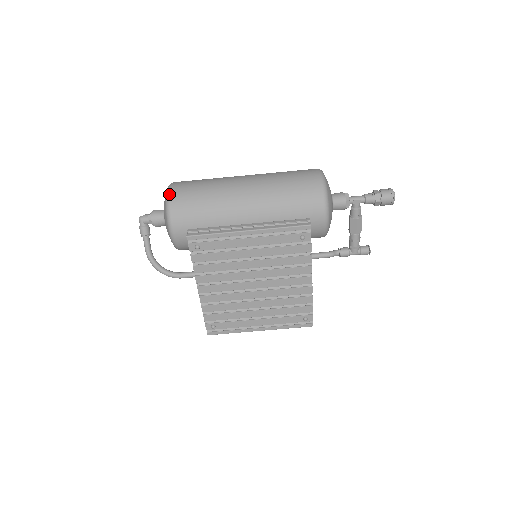
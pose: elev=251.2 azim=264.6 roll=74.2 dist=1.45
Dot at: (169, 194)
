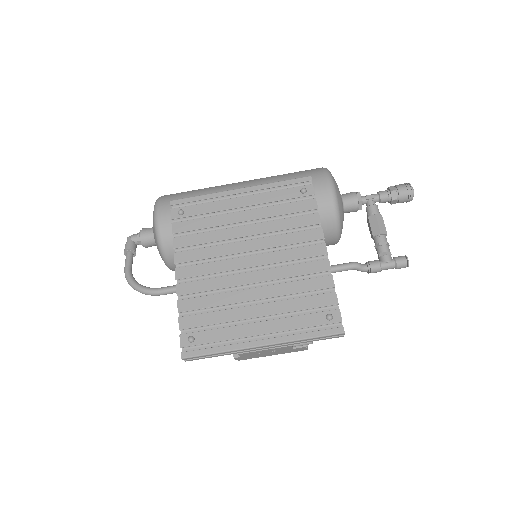
Dot at: occluded
